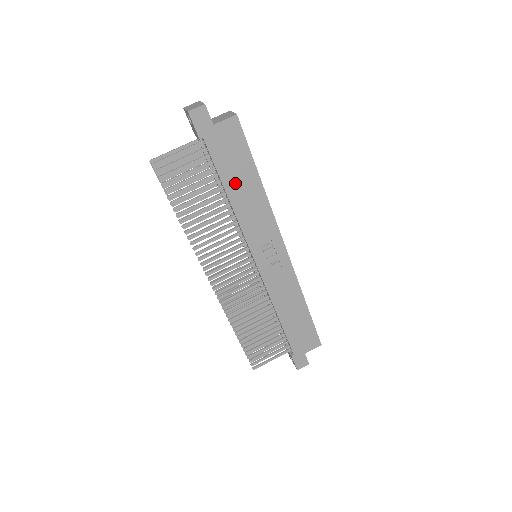
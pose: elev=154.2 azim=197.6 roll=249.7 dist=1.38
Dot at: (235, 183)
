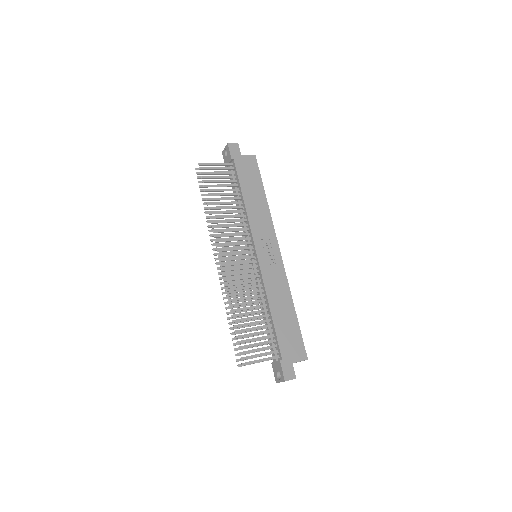
Dot at: (249, 192)
